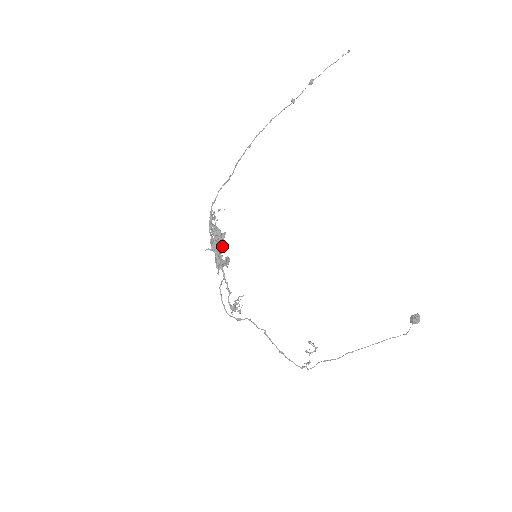
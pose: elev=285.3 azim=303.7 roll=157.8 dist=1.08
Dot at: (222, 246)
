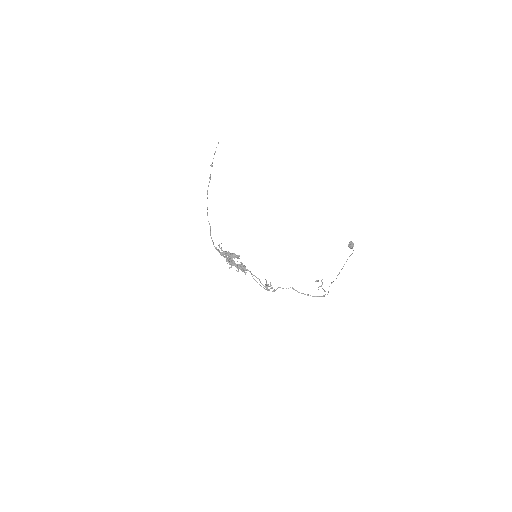
Dot at: (238, 257)
